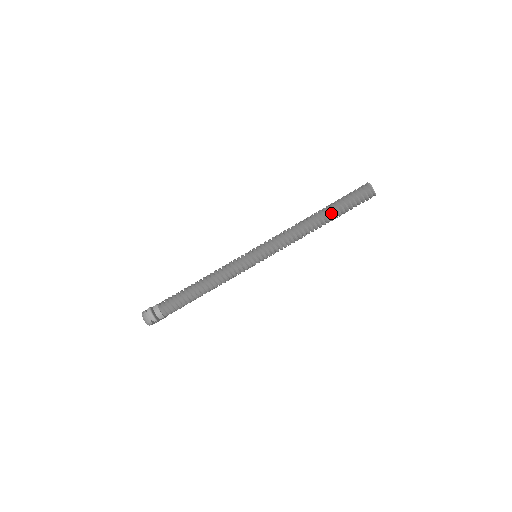
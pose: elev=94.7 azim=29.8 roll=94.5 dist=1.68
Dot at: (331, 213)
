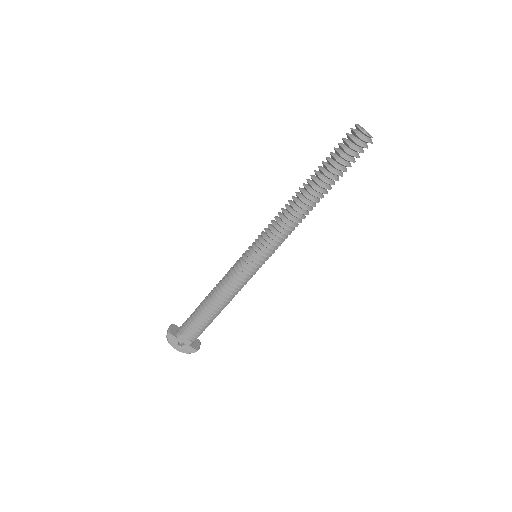
Dot at: (316, 176)
